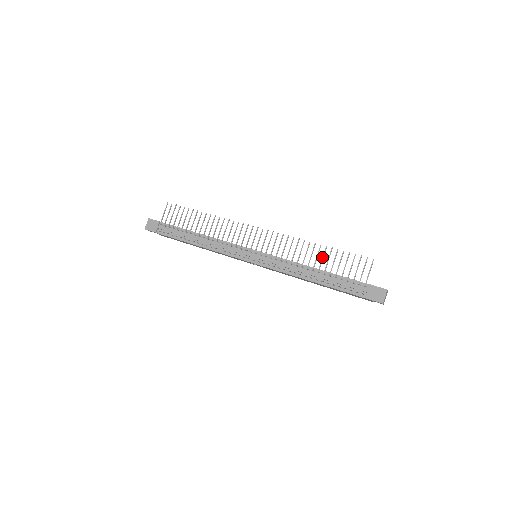
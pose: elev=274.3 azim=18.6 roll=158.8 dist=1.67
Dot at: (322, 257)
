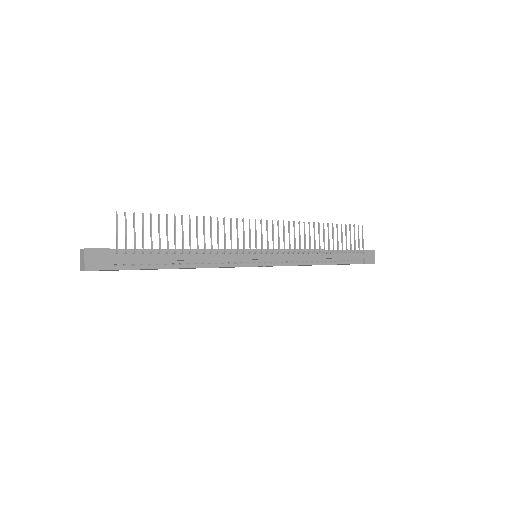
Dot at: (328, 236)
